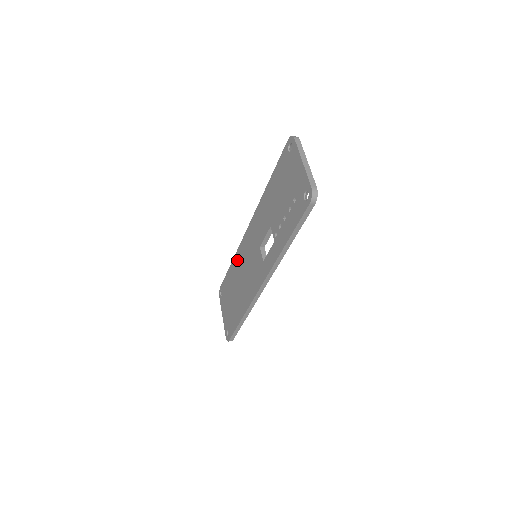
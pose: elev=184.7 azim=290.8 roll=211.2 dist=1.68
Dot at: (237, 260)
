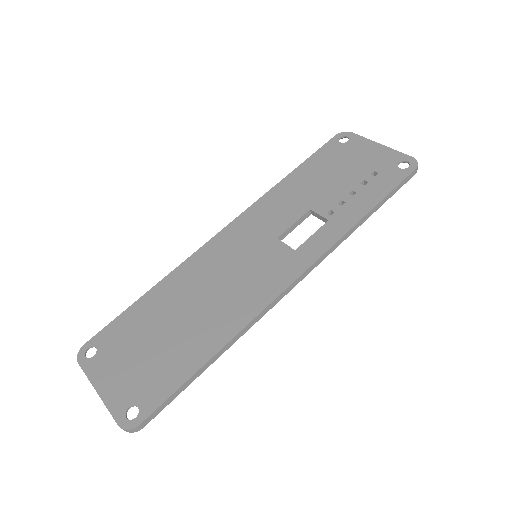
Dot at: (181, 277)
